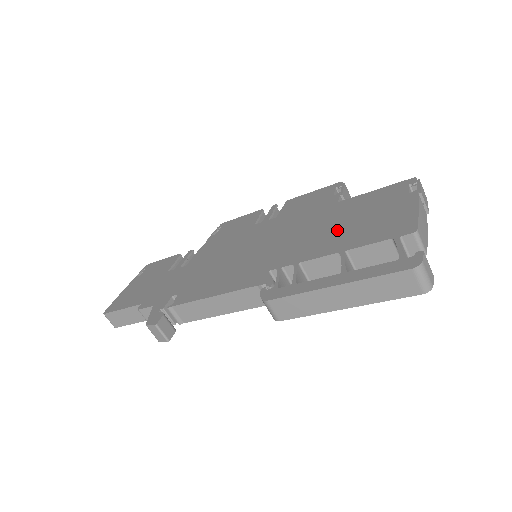
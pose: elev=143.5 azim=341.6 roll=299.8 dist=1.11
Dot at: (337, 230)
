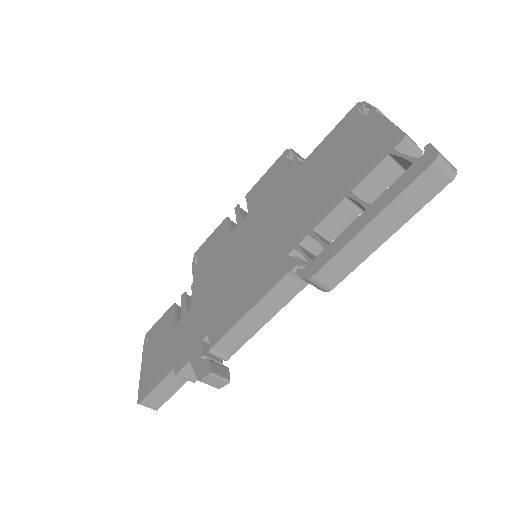
Dot at: (324, 183)
